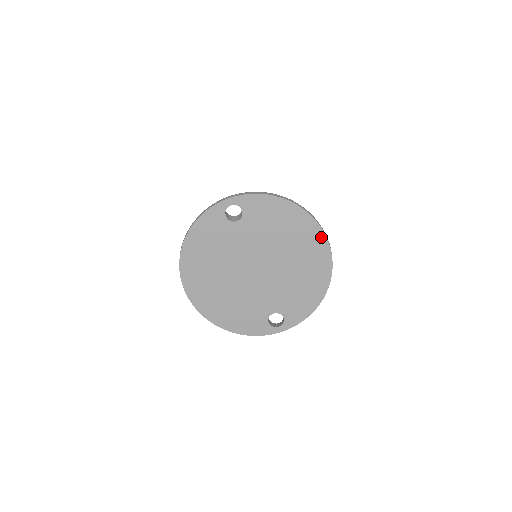
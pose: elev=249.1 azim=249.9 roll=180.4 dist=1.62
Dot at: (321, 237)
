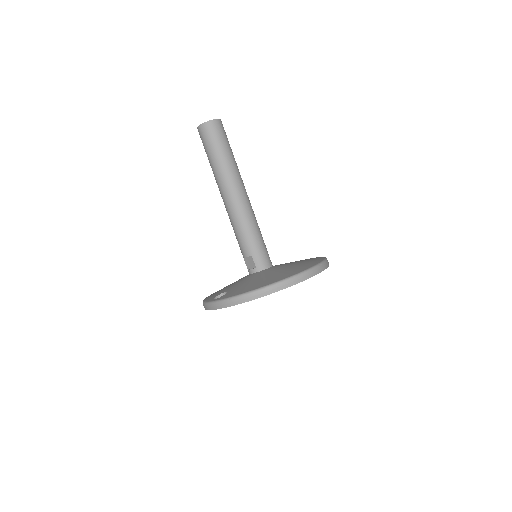
Dot at: (299, 282)
